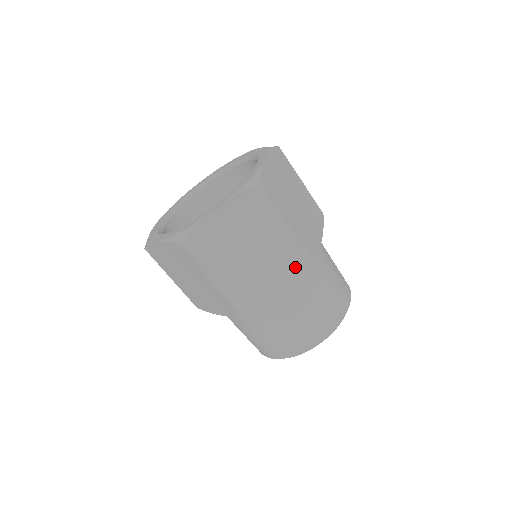
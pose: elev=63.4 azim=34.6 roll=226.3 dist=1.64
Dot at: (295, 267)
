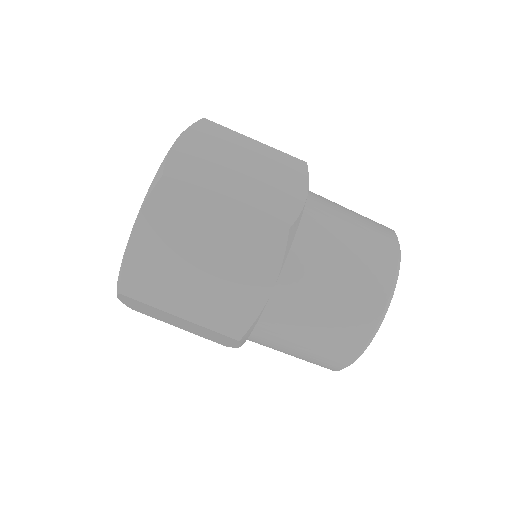
Dot at: (298, 172)
